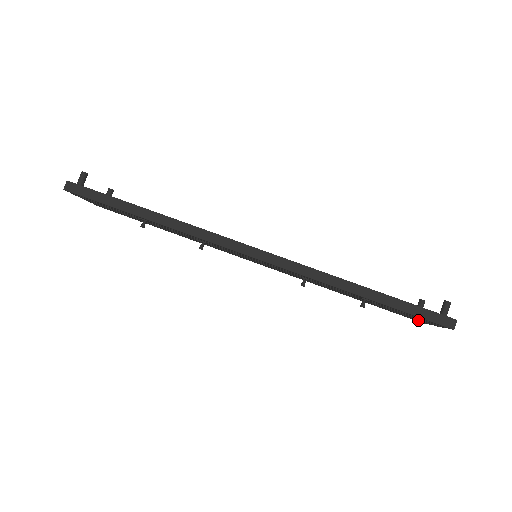
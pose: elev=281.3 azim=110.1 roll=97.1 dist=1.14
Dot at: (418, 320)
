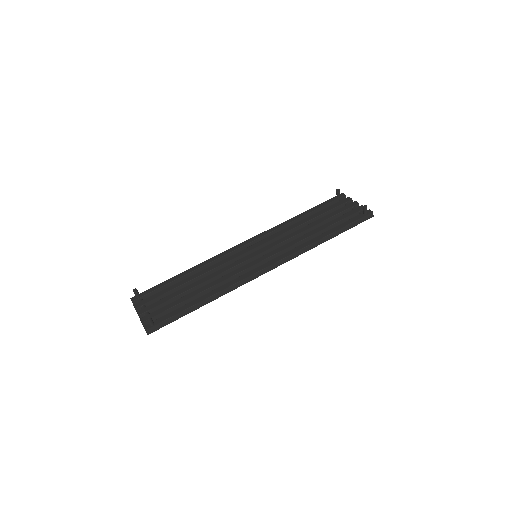
Dot at: occluded
